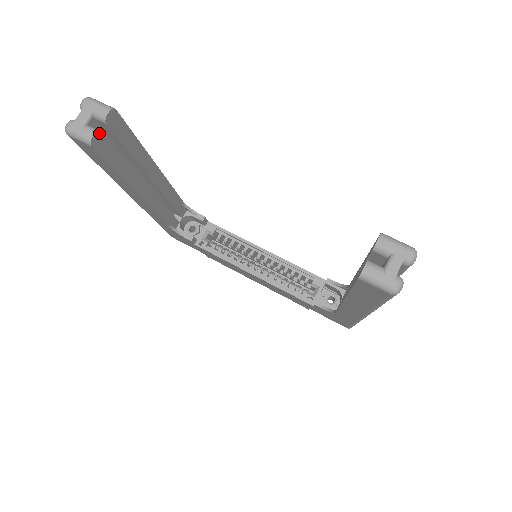
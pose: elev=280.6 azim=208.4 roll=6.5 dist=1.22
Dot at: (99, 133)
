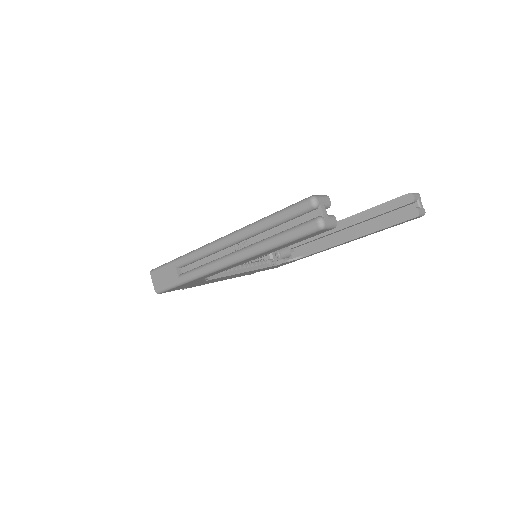
Dot at: (331, 217)
